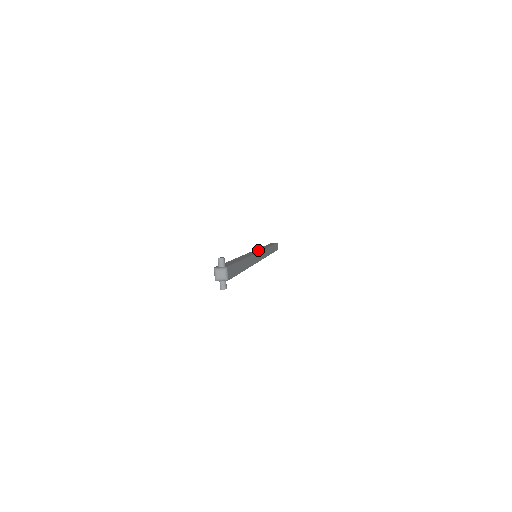
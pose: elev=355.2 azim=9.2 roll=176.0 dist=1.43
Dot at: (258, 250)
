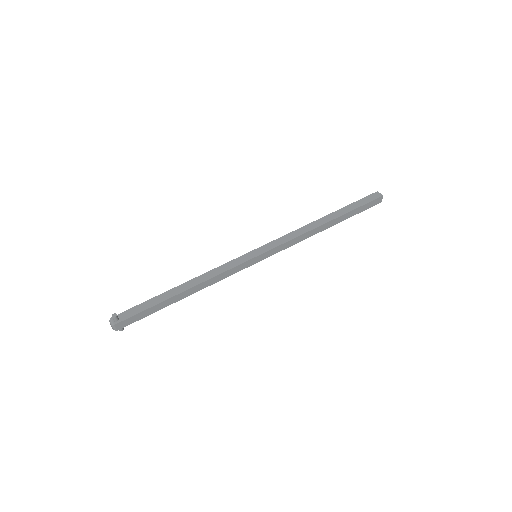
Dot at: (266, 248)
